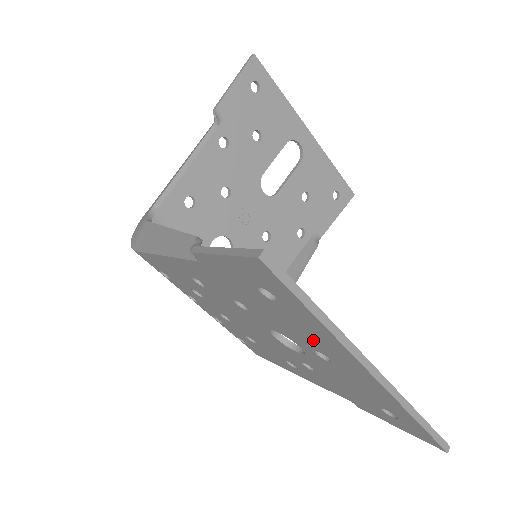
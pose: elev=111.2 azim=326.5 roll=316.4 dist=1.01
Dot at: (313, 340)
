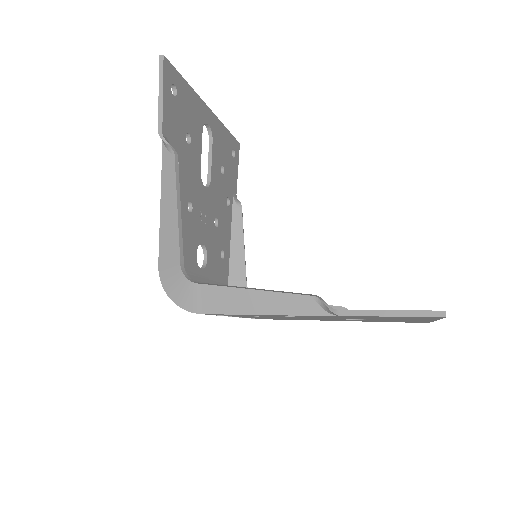
Dot at: occluded
